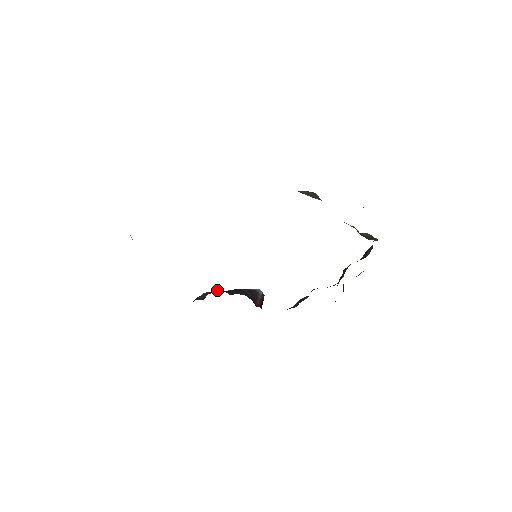
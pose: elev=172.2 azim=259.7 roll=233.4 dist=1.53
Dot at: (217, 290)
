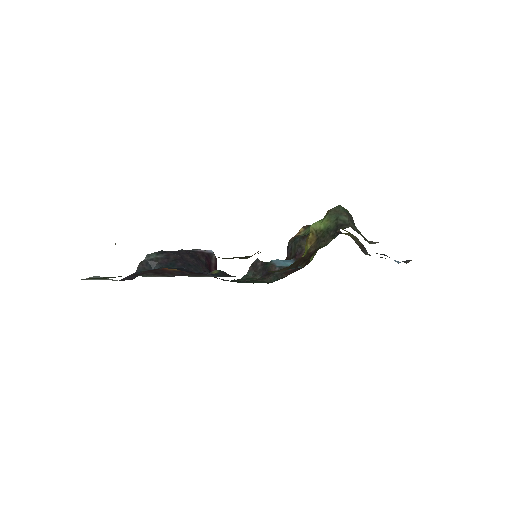
Dot at: (165, 252)
